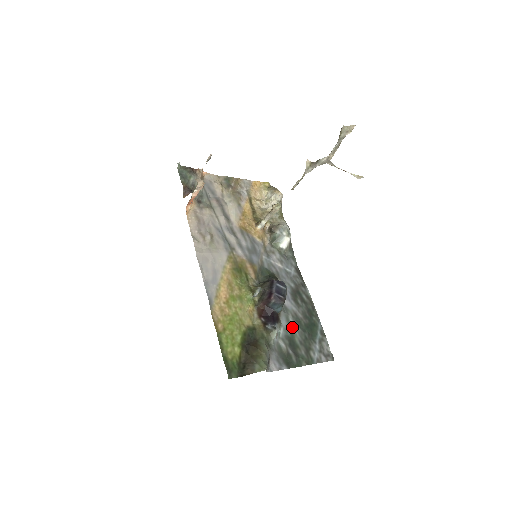
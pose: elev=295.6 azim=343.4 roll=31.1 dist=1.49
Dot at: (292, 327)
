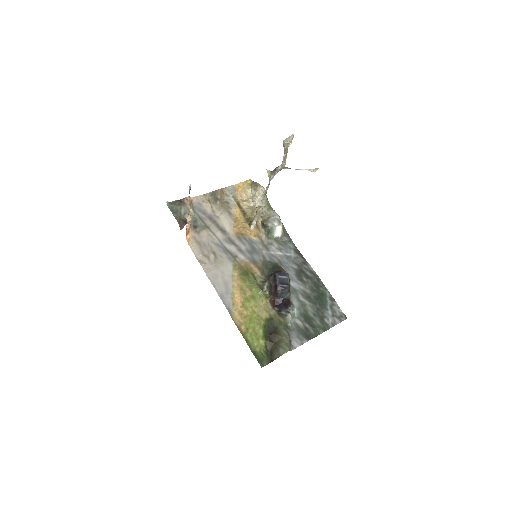
Dot at: (304, 304)
